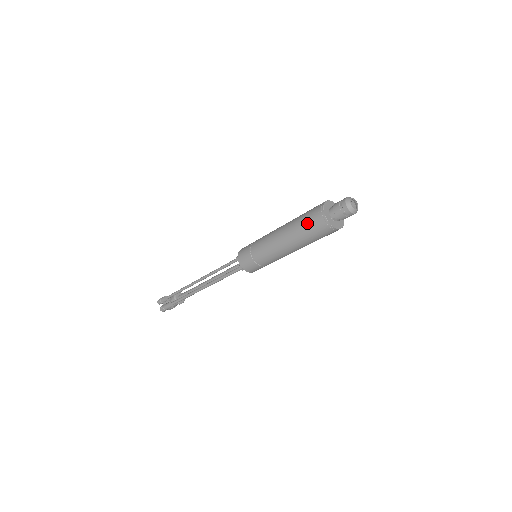
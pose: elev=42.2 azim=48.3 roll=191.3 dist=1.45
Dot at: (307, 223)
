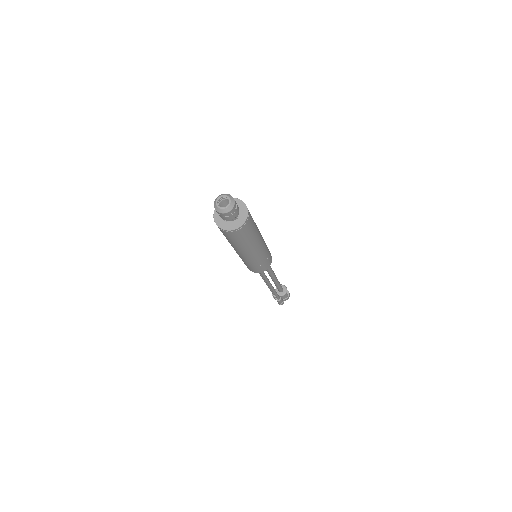
Dot at: occluded
